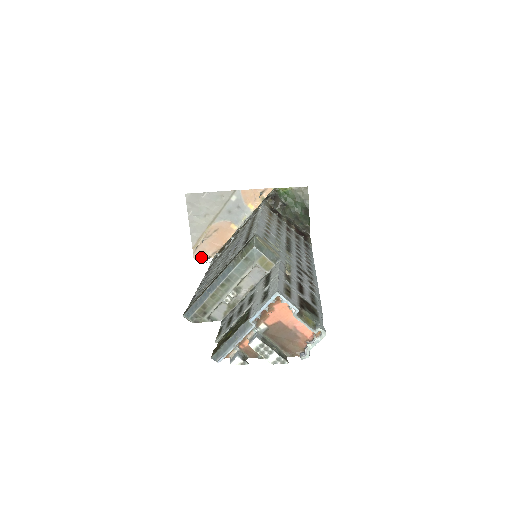
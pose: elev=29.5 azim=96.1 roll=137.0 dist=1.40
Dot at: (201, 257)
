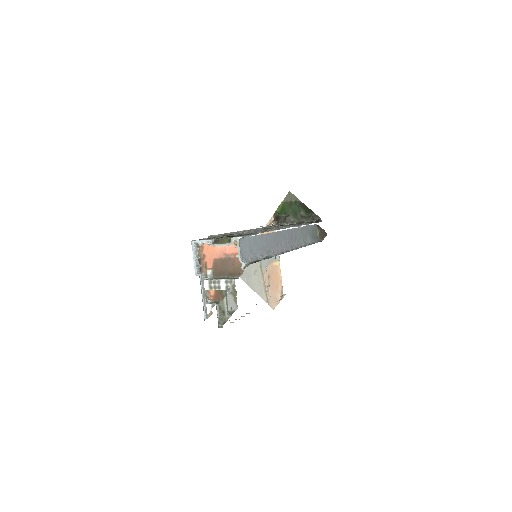
Dot at: (277, 304)
